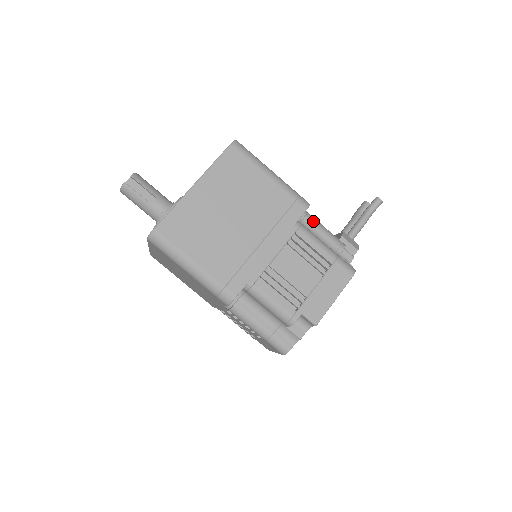
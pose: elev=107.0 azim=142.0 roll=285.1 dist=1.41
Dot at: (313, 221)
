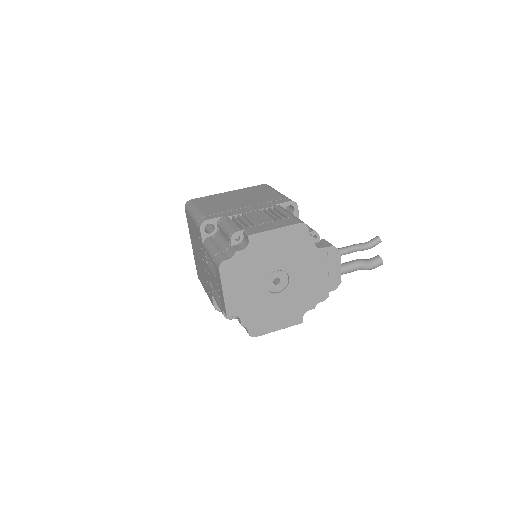
Dot at: occluded
